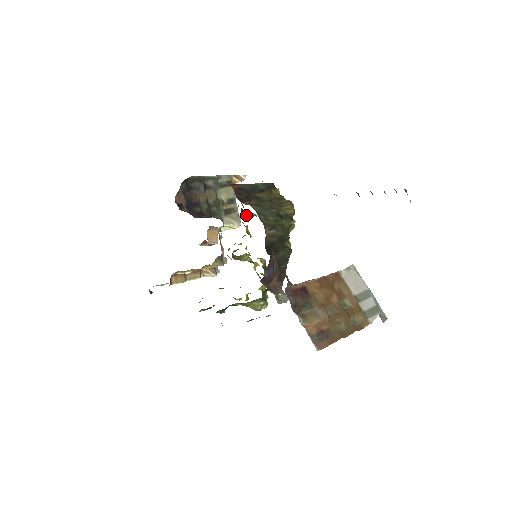
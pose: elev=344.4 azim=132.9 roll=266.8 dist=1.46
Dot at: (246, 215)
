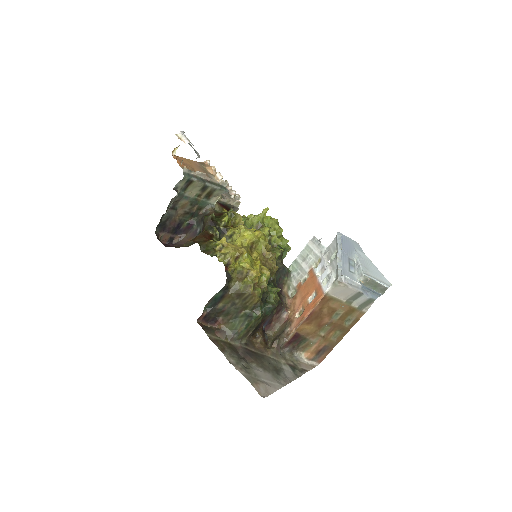
Dot at: (226, 239)
